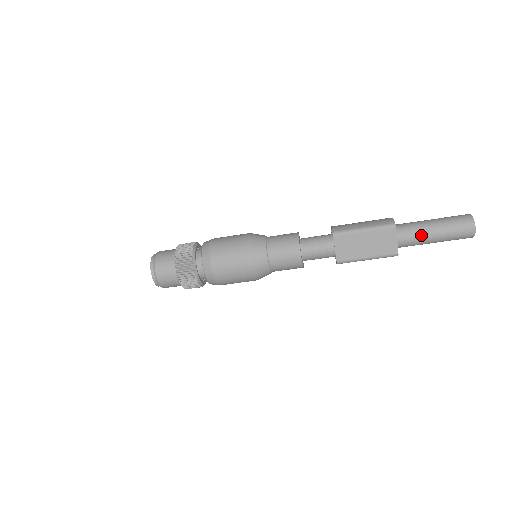
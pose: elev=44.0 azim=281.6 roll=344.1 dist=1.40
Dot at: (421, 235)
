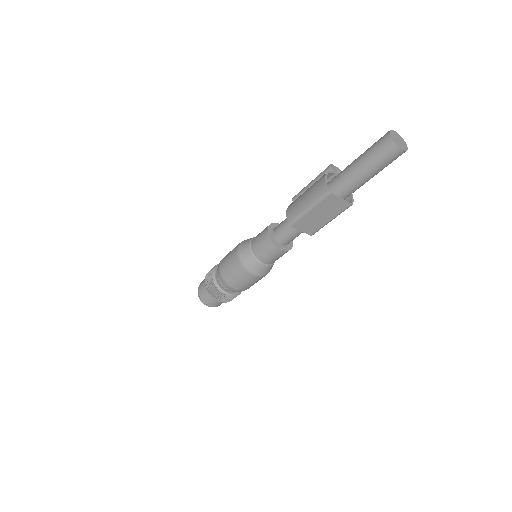
Dot at: (358, 182)
